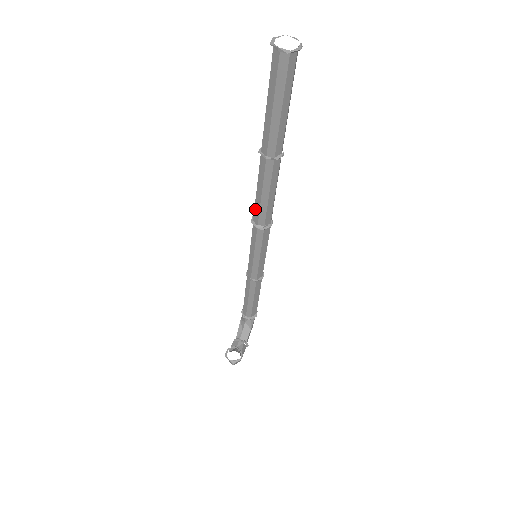
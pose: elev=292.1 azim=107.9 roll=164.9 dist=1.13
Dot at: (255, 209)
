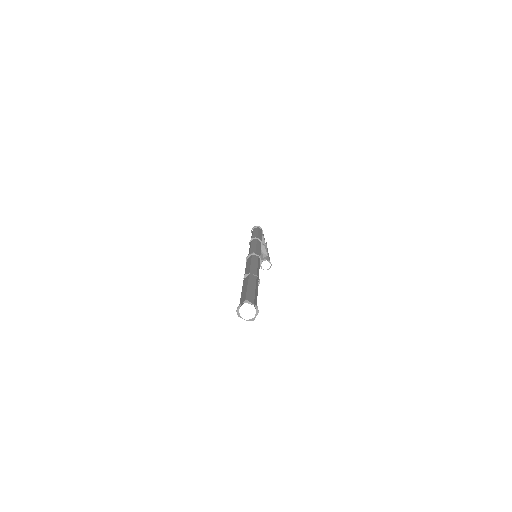
Dot at: occluded
